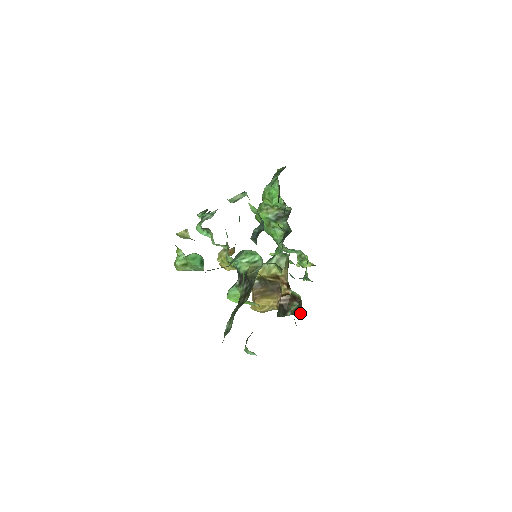
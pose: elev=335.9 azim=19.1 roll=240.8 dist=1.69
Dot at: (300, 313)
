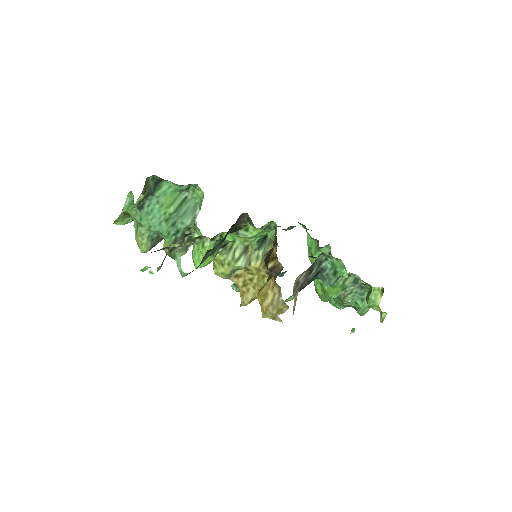
Dot at: occluded
